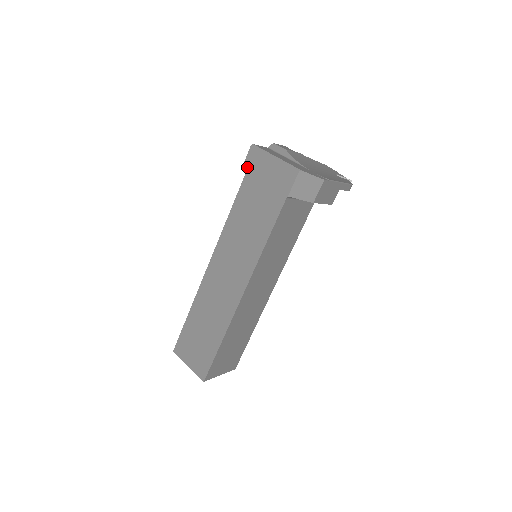
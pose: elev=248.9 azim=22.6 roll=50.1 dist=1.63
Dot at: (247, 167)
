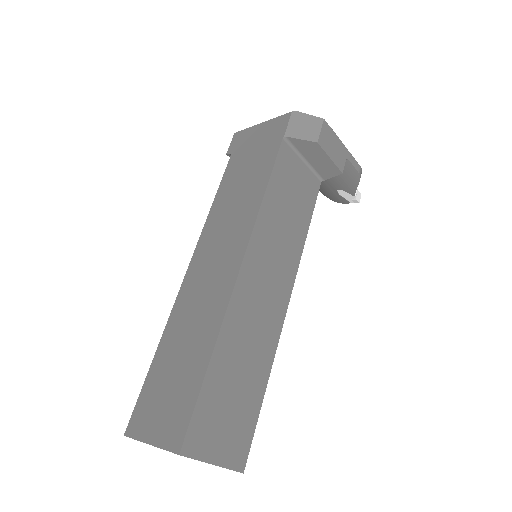
Dot at: (232, 150)
